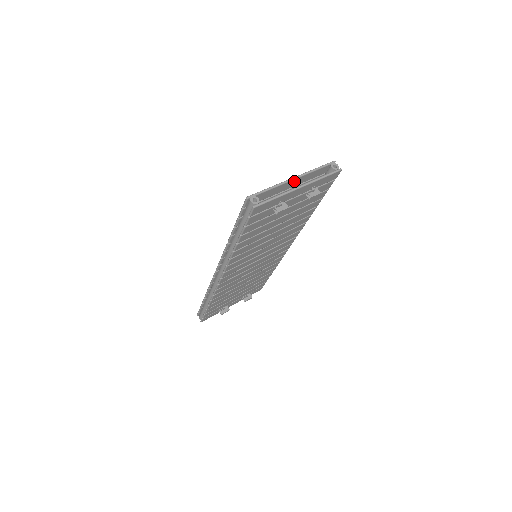
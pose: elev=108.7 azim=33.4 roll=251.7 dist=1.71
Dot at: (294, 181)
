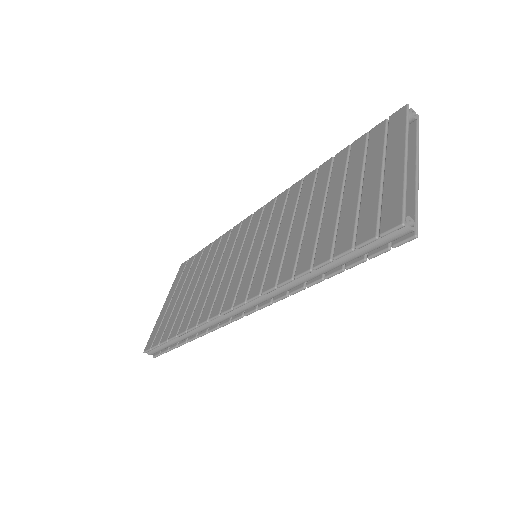
Dot at: (401, 159)
